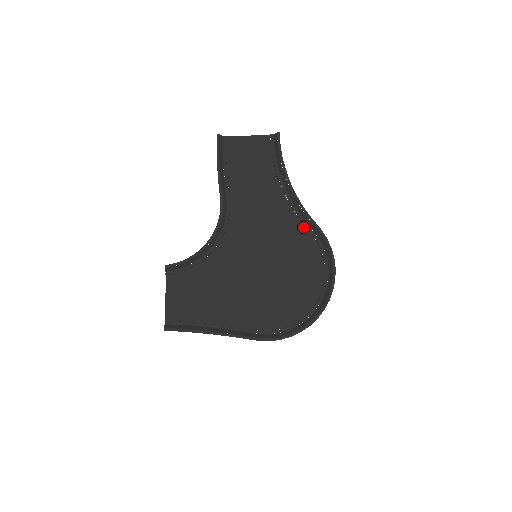
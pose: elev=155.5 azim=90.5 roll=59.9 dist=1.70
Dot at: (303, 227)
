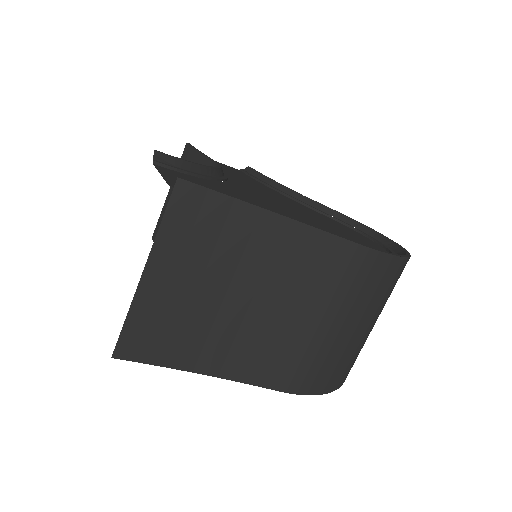
Dot at: (317, 212)
